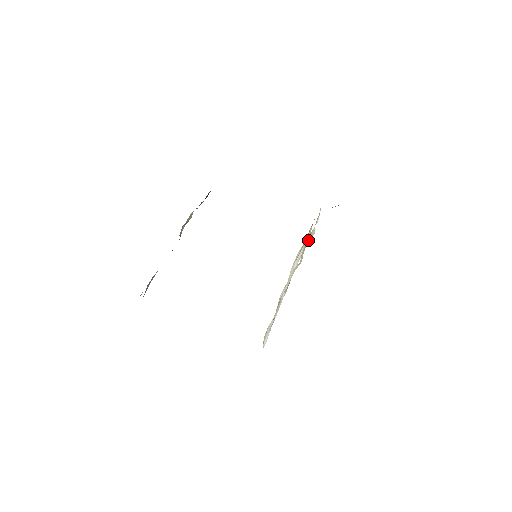
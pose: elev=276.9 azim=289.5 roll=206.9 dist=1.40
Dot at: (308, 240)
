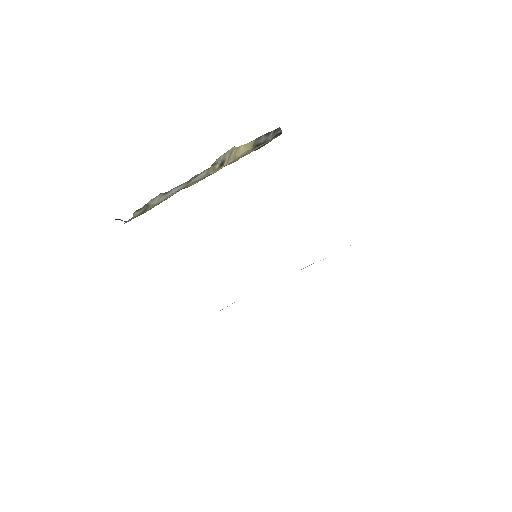
Dot at: occluded
